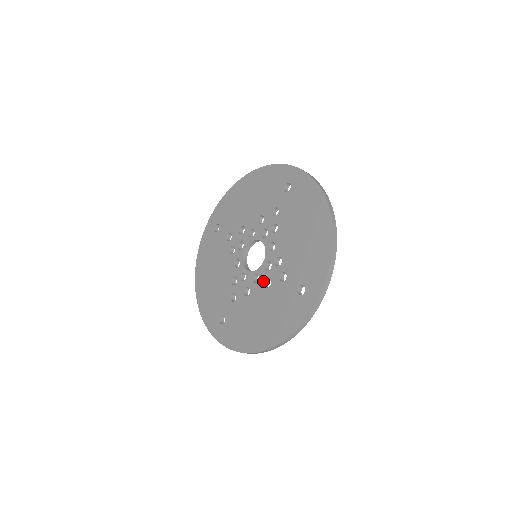
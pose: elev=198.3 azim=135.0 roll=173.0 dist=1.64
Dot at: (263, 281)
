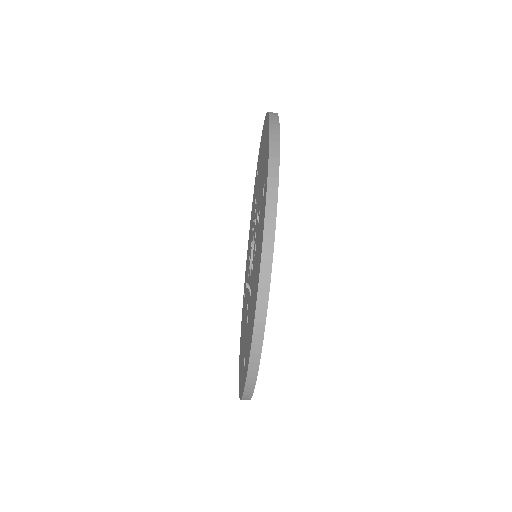
Dot at: (254, 255)
